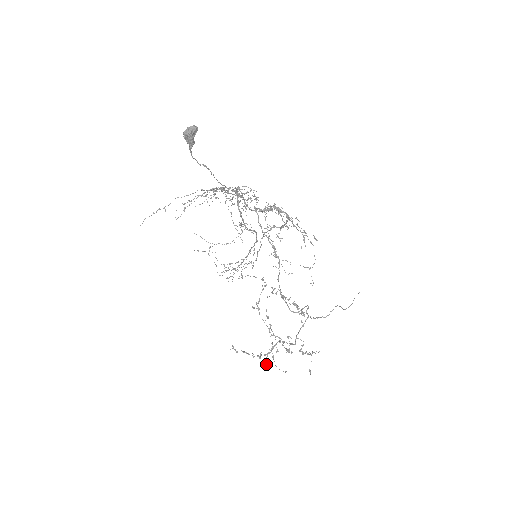
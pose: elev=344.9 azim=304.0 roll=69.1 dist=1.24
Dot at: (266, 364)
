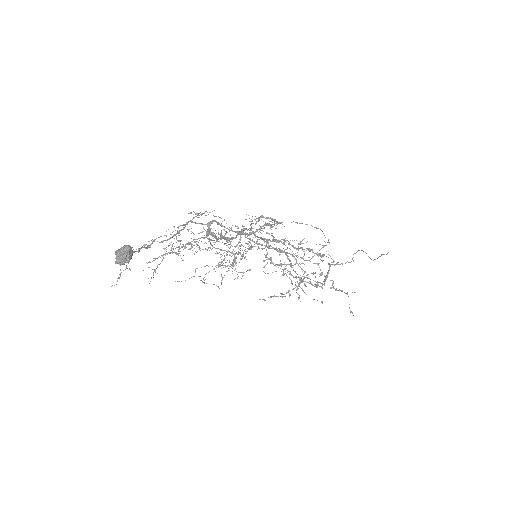
Dot at: occluded
